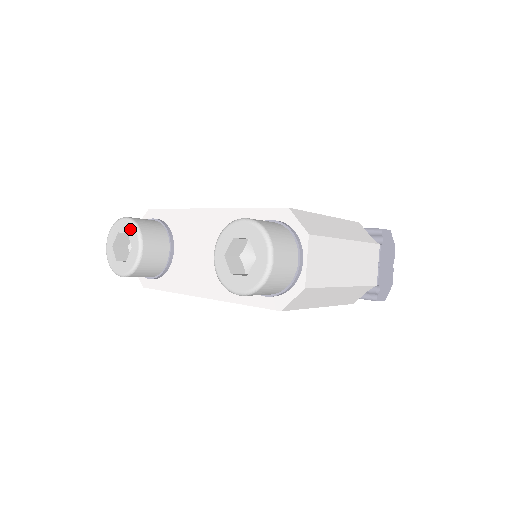
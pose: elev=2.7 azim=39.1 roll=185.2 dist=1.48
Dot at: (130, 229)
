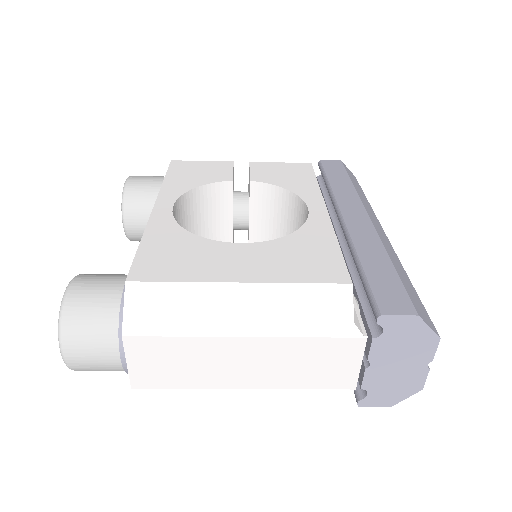
Dot at: occluded
